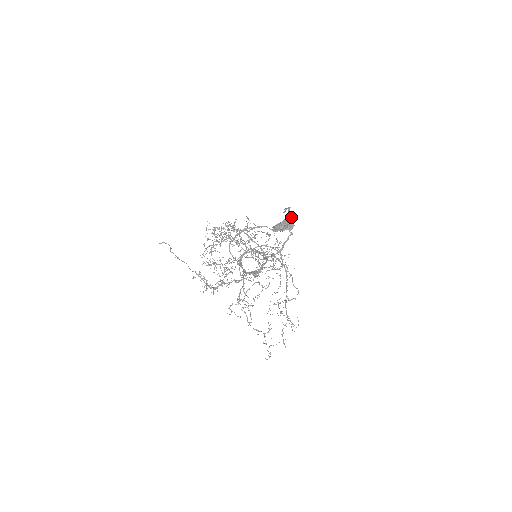
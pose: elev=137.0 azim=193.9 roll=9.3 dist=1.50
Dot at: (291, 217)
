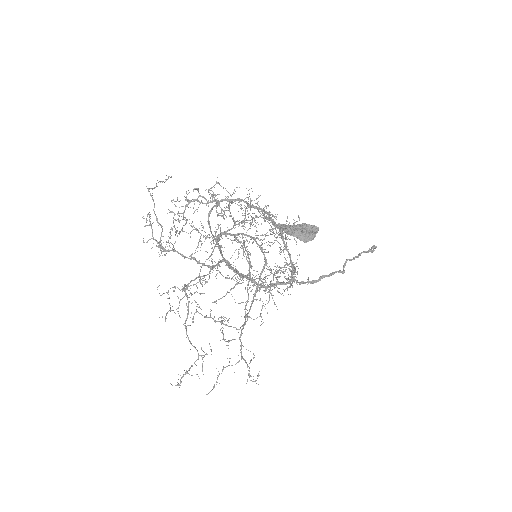
Dot at: occluded
